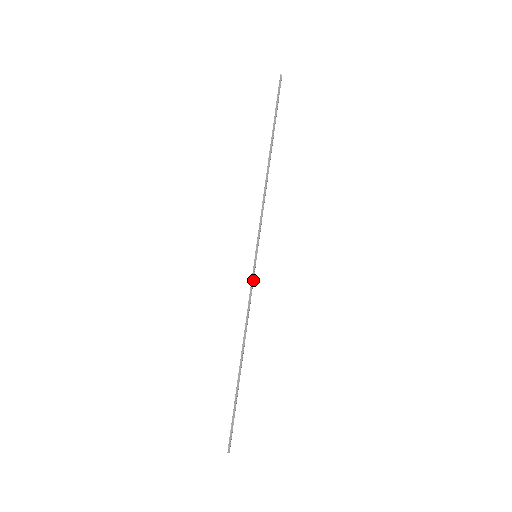
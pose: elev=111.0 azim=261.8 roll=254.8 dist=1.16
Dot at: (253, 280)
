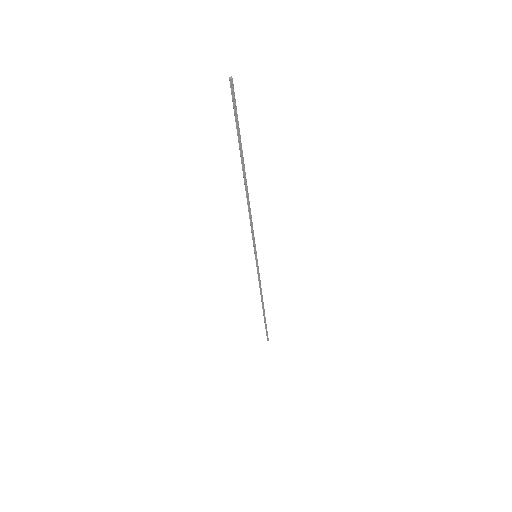
Dot at: occluded
